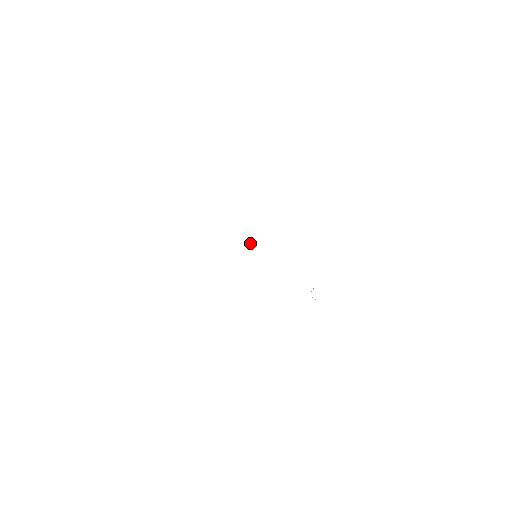
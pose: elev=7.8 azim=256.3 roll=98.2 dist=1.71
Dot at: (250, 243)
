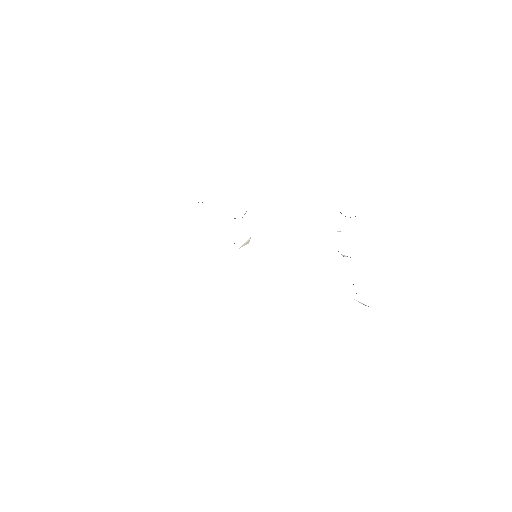
Dot at: (246, 243)
